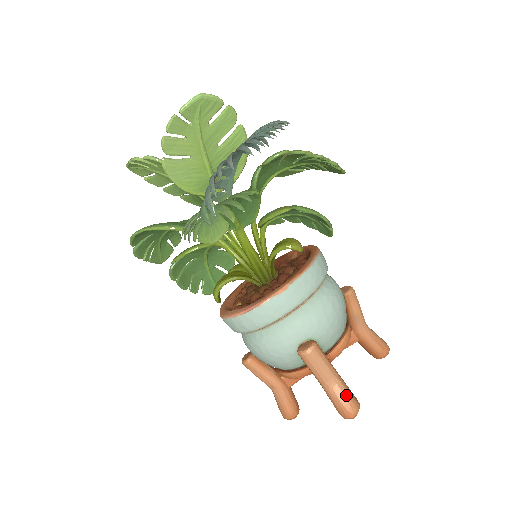
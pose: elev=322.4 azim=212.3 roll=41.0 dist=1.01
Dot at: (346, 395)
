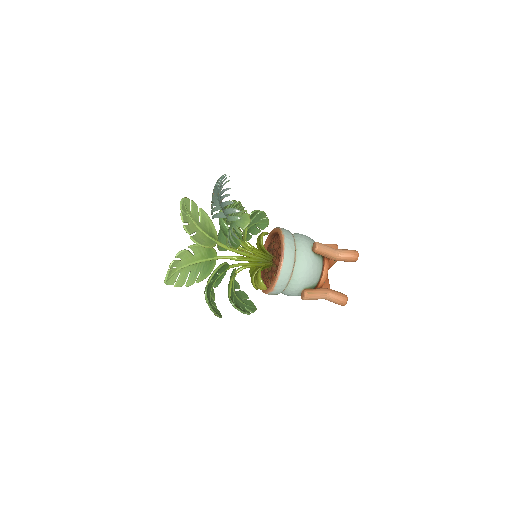
Dot at: (346, 250)
